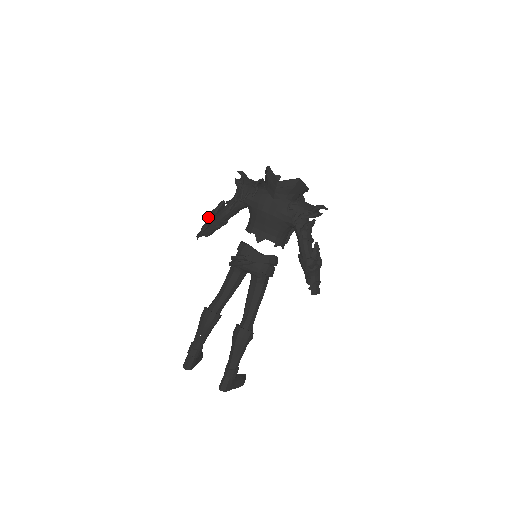
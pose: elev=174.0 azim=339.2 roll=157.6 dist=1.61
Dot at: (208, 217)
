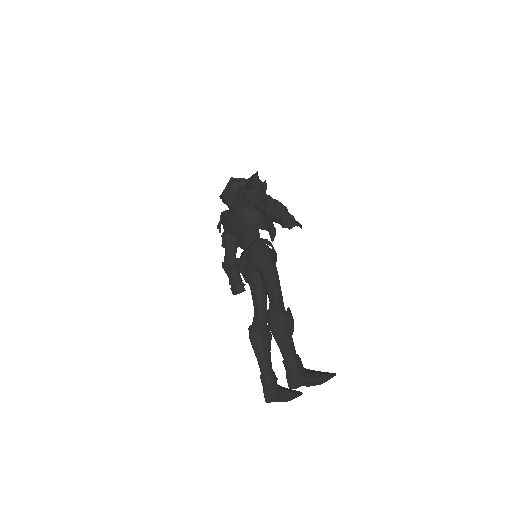
Dot at: (224, 270)
